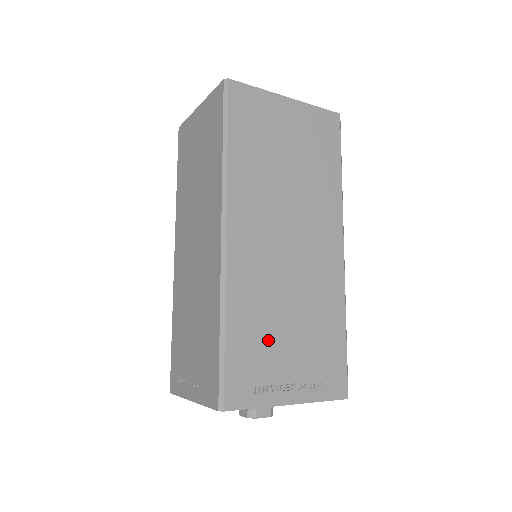
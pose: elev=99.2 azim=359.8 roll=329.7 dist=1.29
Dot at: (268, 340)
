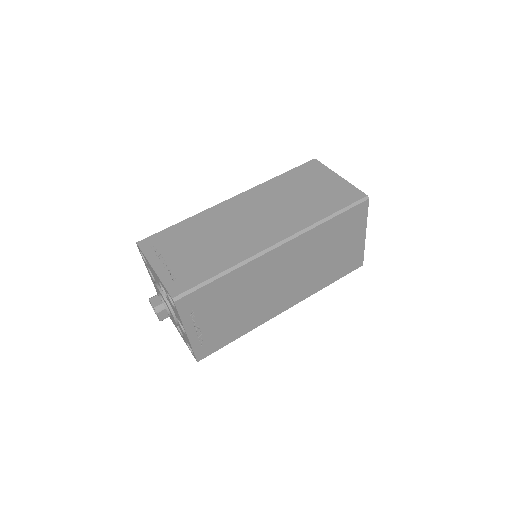
Dot at: (223, 301)
